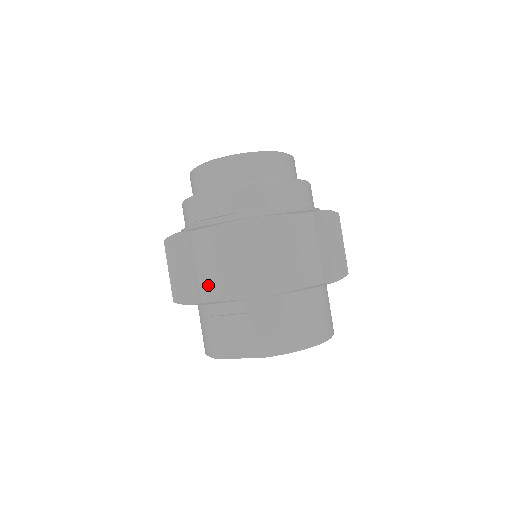
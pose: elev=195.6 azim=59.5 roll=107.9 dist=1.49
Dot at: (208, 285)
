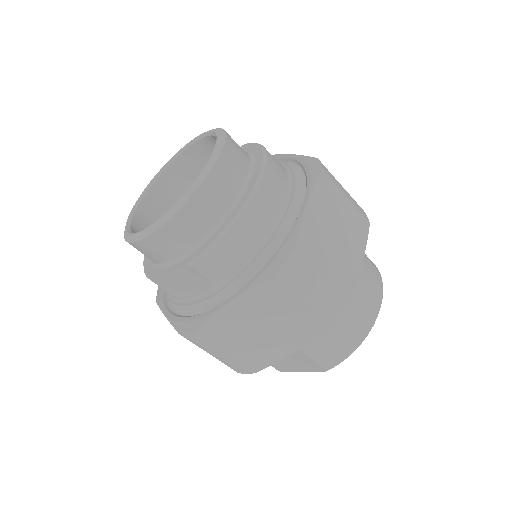
Dot at: (233, 365)
